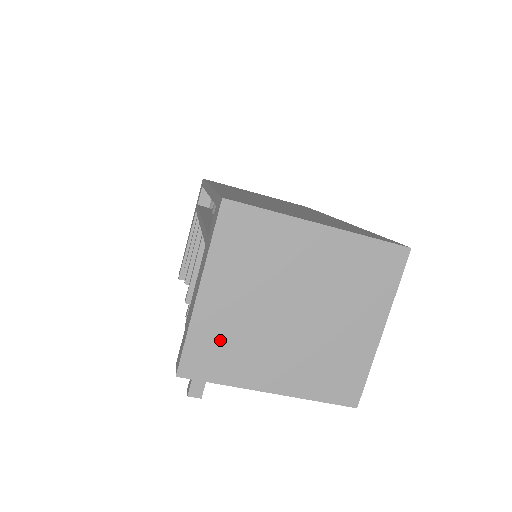
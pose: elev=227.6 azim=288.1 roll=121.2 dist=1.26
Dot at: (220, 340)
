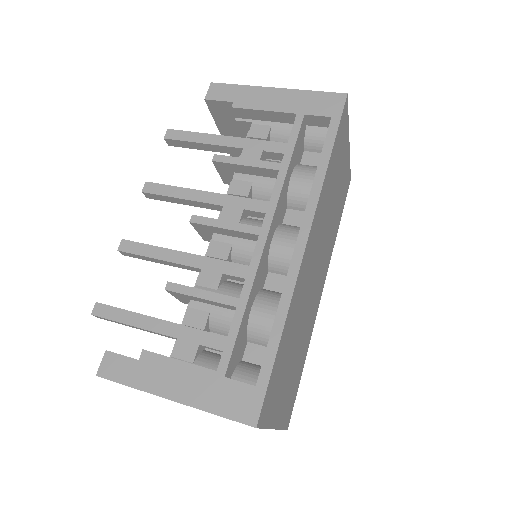
Dot at: occluded
